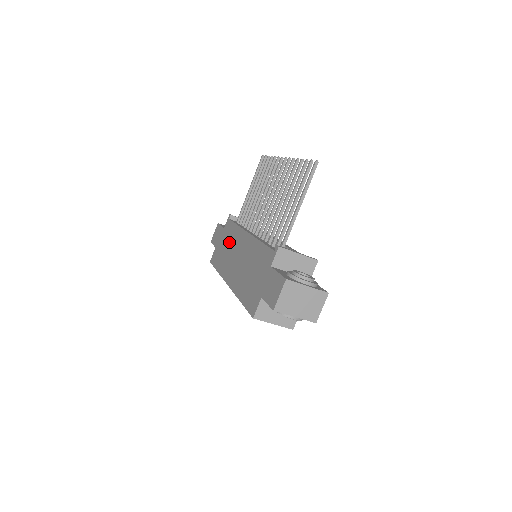
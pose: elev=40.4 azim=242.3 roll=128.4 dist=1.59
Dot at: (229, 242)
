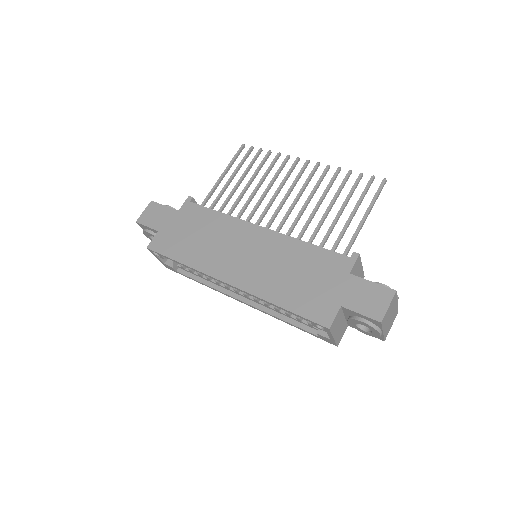
Dot at: (206, 230)
